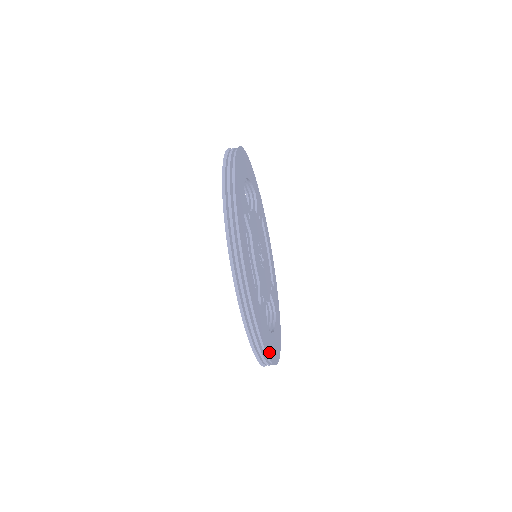
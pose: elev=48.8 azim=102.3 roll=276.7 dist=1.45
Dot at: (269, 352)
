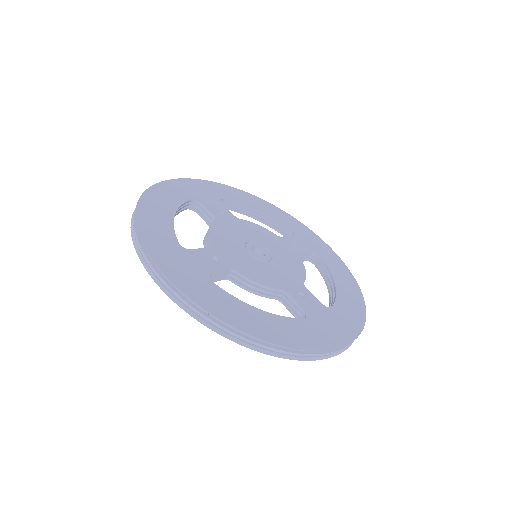
Dot at: (352, 329)
